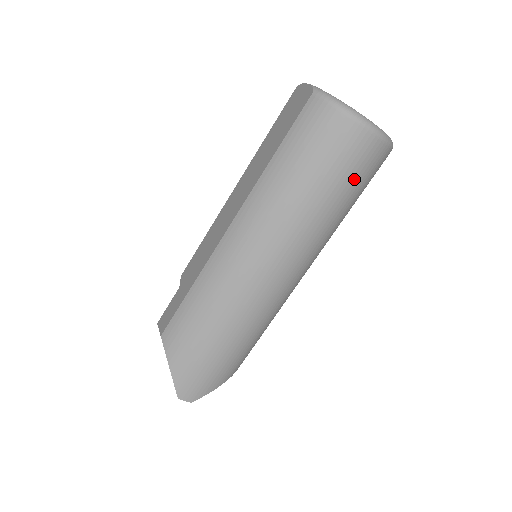
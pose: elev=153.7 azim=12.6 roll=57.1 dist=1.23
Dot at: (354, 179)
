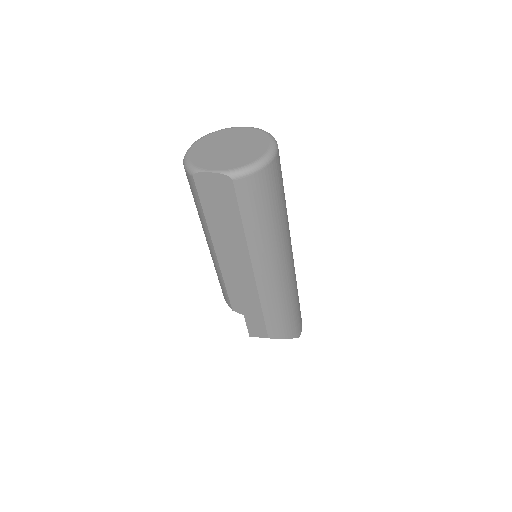
Dot at: (282, 178)
